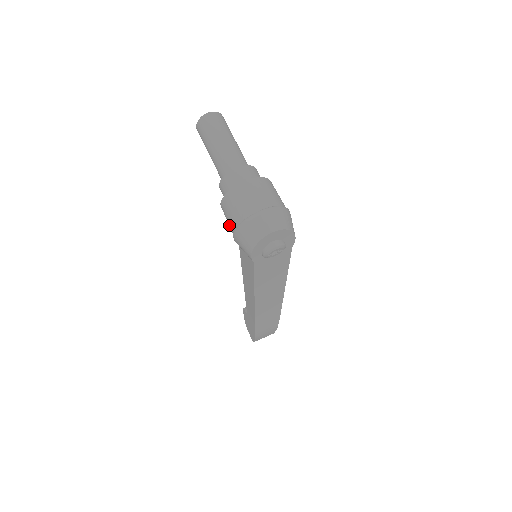
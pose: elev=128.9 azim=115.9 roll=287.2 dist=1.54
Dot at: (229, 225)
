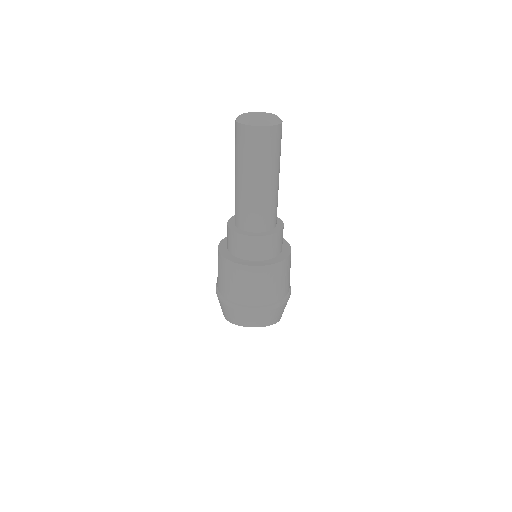
Dot at: occluded
